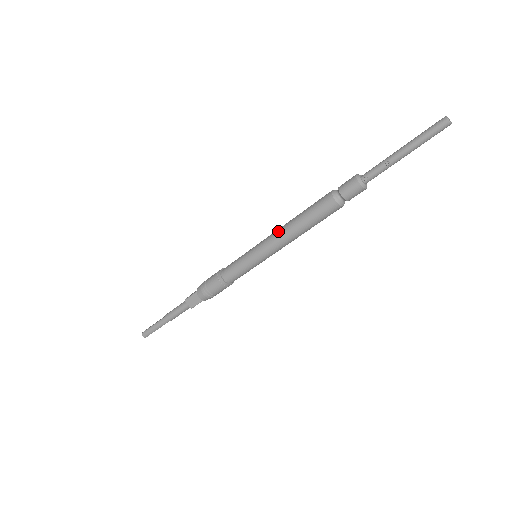
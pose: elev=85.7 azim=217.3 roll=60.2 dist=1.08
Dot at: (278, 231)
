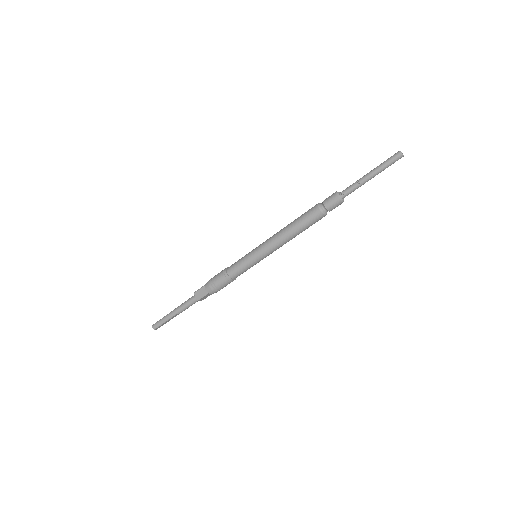
Dot at: (275, 234)
